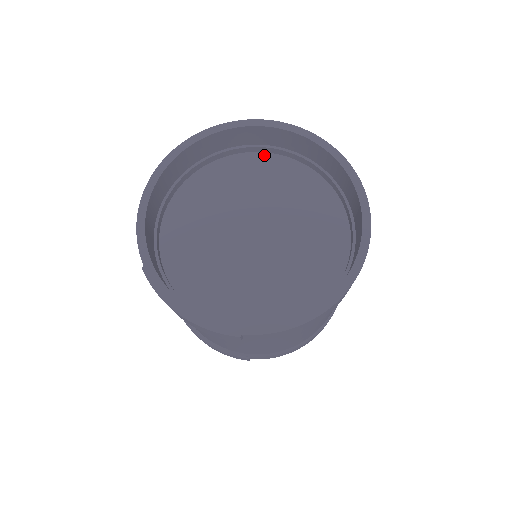
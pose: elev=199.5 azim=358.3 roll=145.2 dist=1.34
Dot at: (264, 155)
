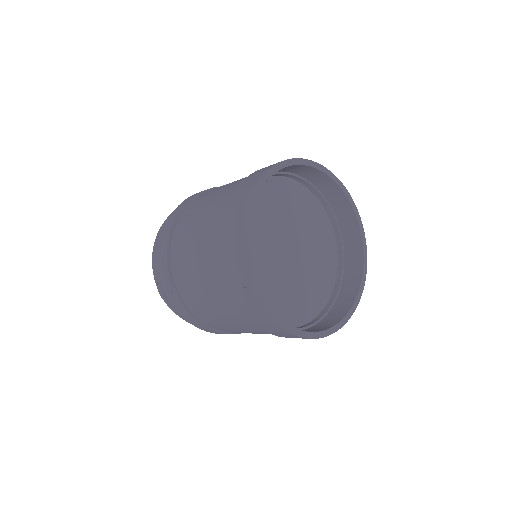
Dot at: (331, 227)
